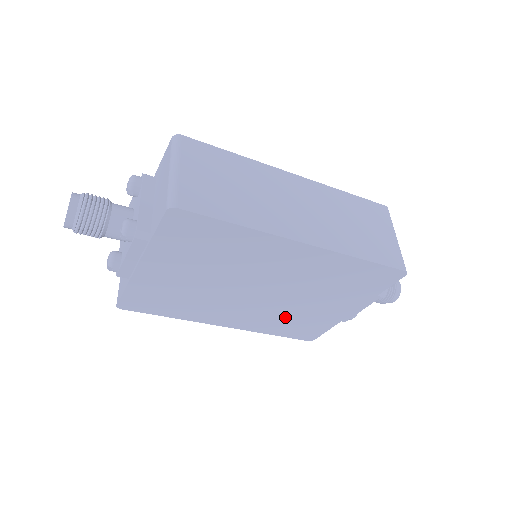
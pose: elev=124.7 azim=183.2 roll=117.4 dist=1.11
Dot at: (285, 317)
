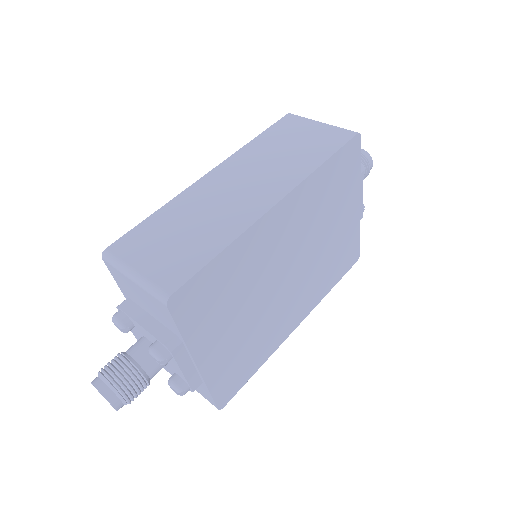
Dot at: (325, 267)
